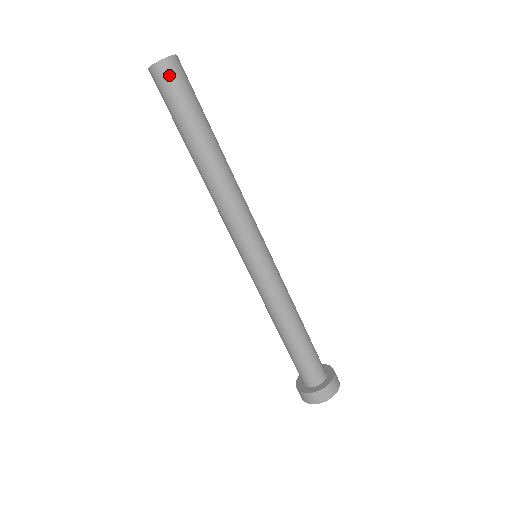
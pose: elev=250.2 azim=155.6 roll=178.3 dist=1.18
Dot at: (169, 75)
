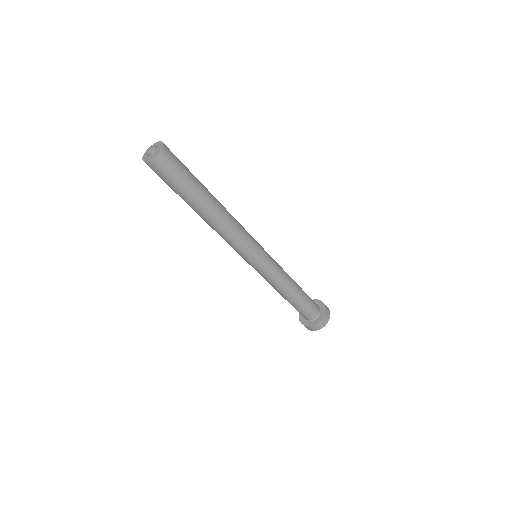
Dot at: (160, 168)
